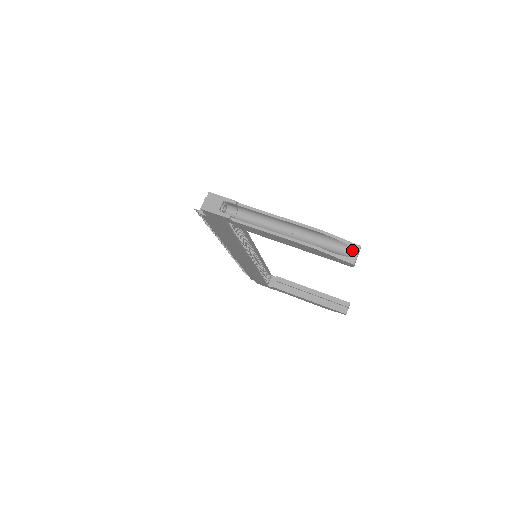
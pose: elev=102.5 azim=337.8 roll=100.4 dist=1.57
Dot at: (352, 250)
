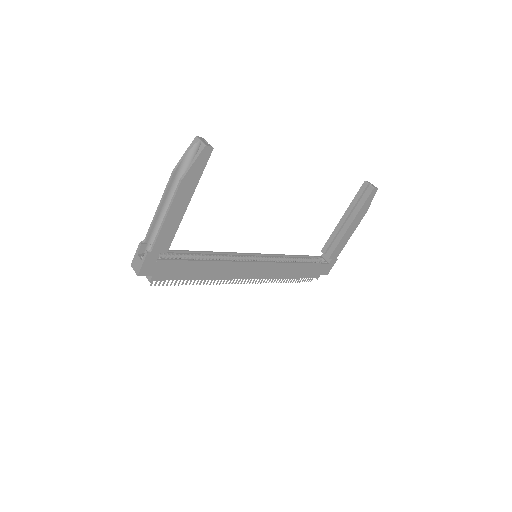
Dot at: (196, 145)
